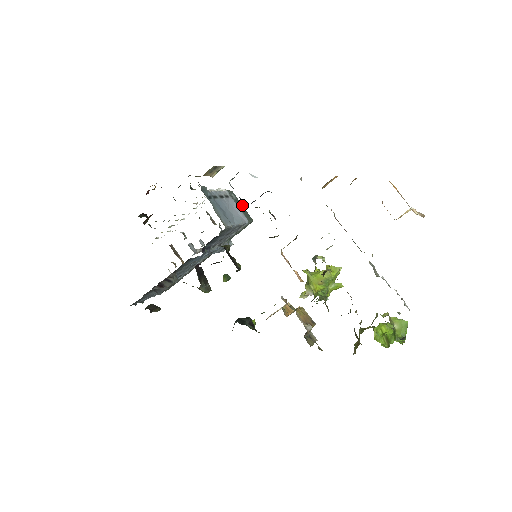
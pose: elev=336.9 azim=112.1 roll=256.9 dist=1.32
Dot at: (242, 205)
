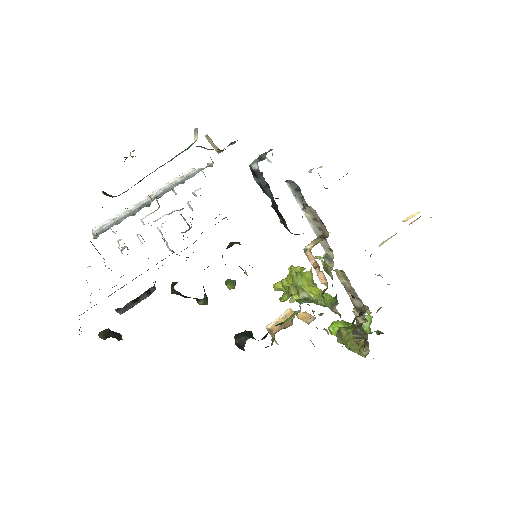
Dot at: occluded
